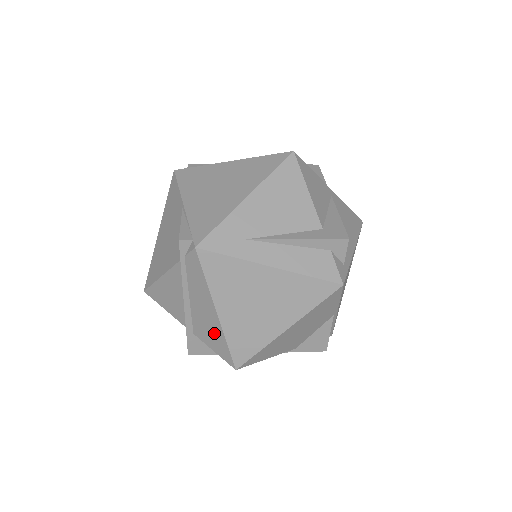
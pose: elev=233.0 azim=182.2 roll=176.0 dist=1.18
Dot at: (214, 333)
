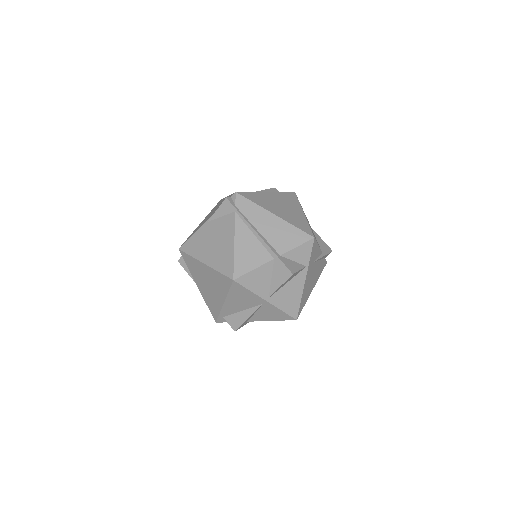
Dot at: (286, 232)
